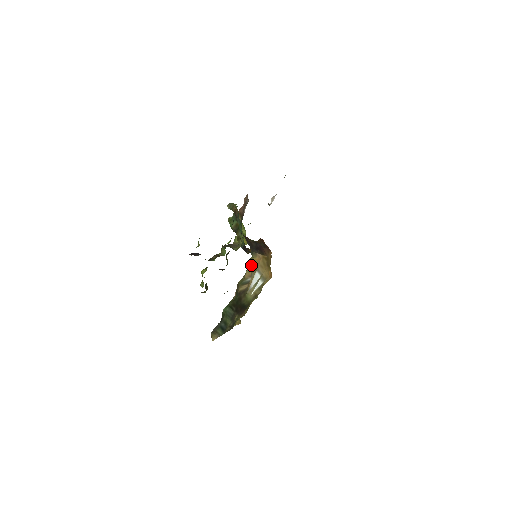
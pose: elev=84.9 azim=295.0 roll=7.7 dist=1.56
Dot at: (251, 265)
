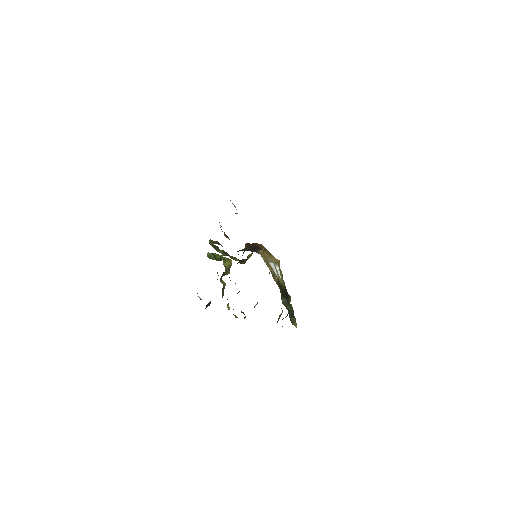
Dot at: (265, 261)
